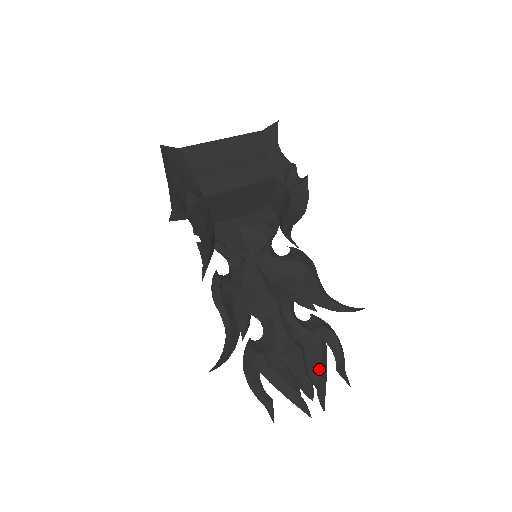
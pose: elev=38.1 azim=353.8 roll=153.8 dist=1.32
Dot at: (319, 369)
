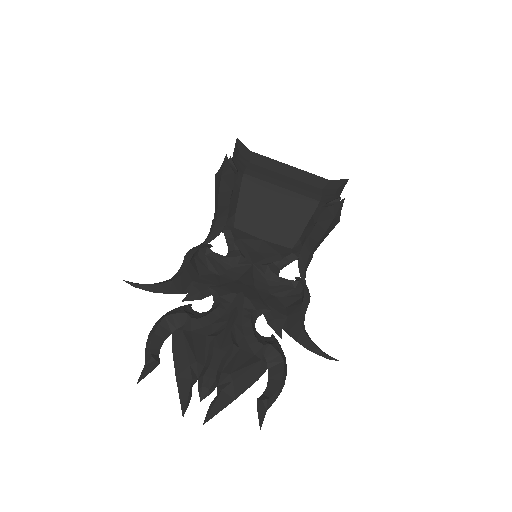
Dot at: (236, 377)
